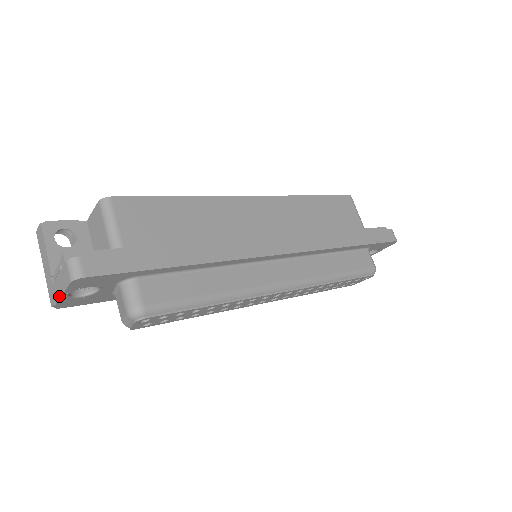
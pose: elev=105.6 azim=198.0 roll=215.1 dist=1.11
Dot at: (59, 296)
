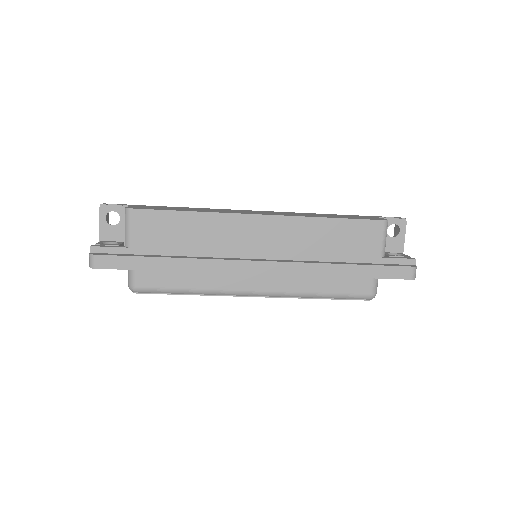
Dot at: occluded
